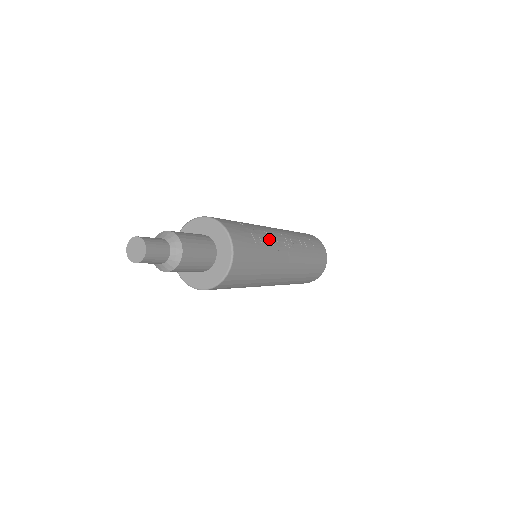
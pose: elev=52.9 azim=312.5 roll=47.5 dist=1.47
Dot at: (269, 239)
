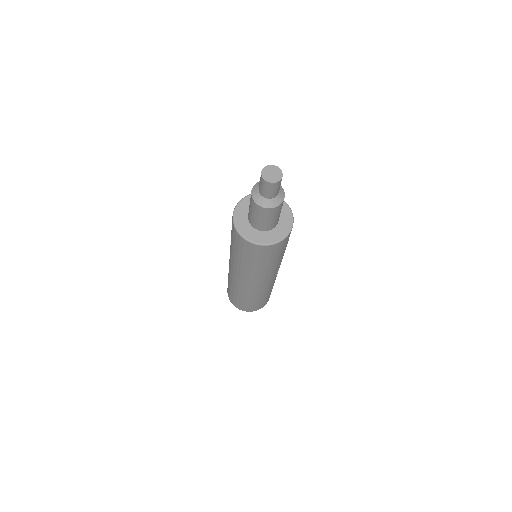
Dot at: occluded
